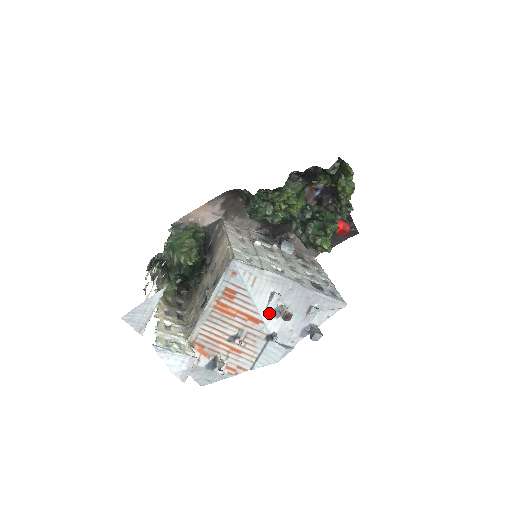
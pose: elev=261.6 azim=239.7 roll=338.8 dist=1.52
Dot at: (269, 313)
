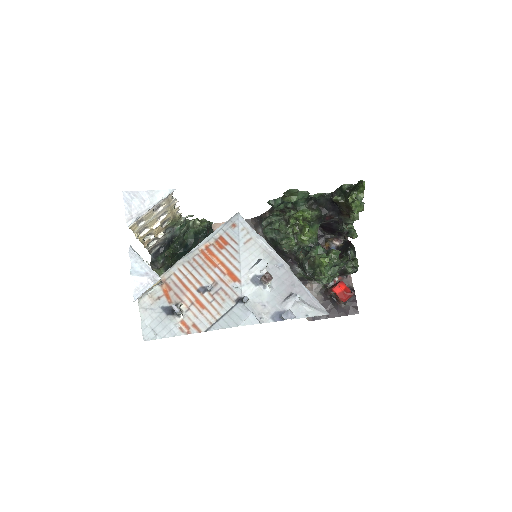
Dot at: (250, 276)
